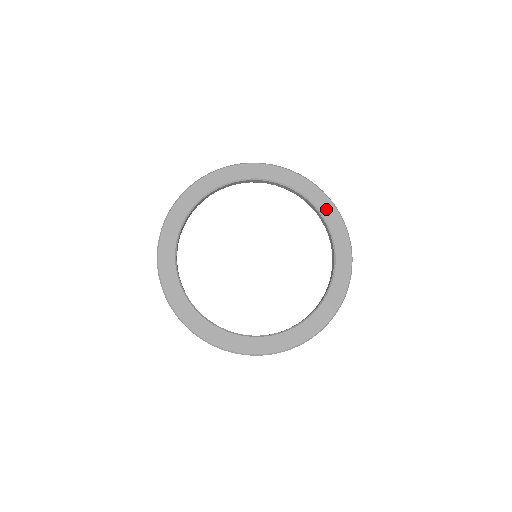
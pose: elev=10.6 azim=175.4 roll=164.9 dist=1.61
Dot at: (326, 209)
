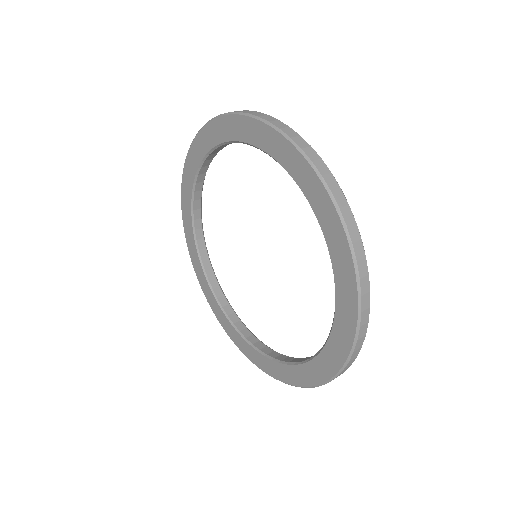
Dot at: (272, 145)
